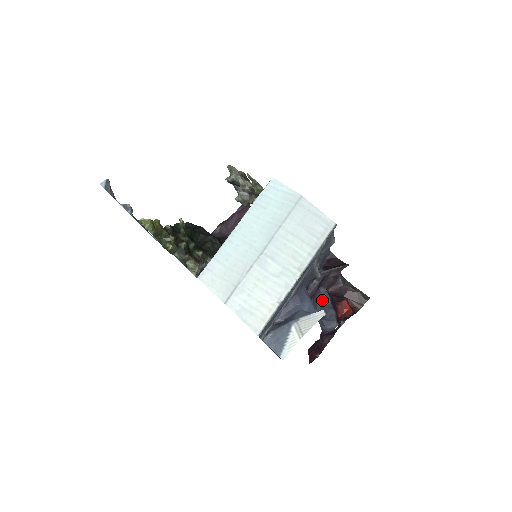
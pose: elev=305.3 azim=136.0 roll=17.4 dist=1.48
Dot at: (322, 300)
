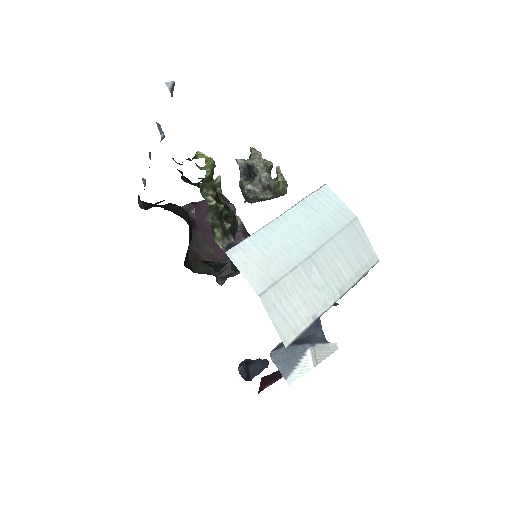
Dot at: occluded
